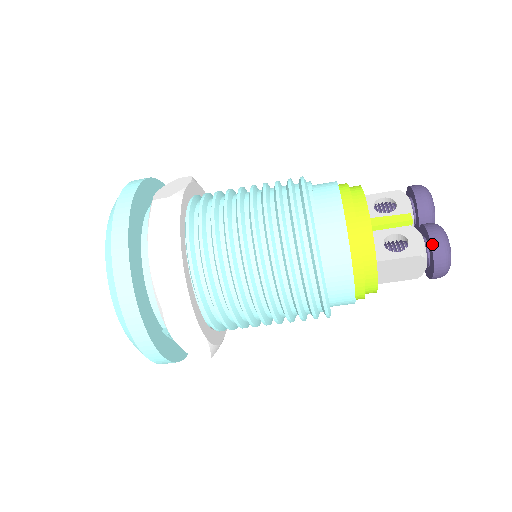
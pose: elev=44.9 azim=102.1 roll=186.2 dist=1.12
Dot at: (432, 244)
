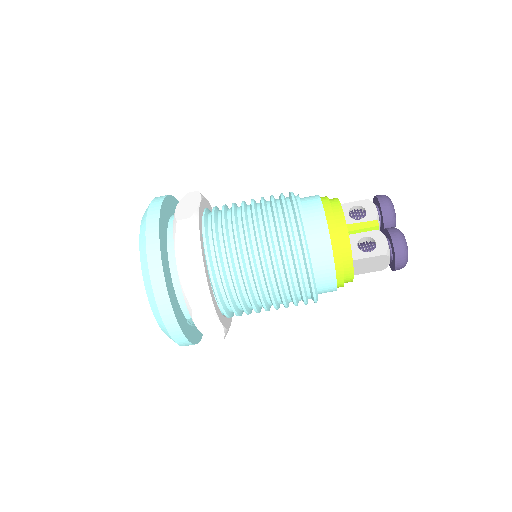
Dot at: (394, 246)
